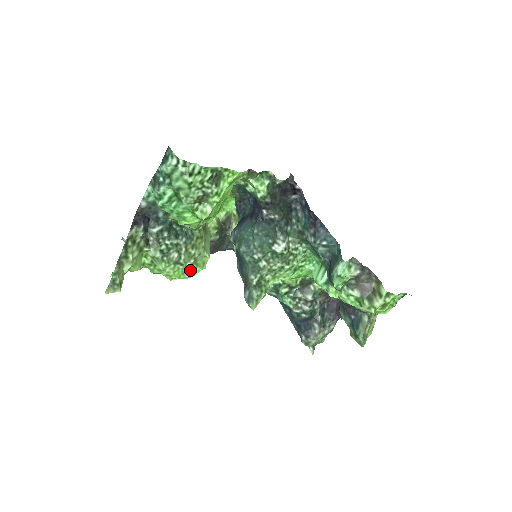
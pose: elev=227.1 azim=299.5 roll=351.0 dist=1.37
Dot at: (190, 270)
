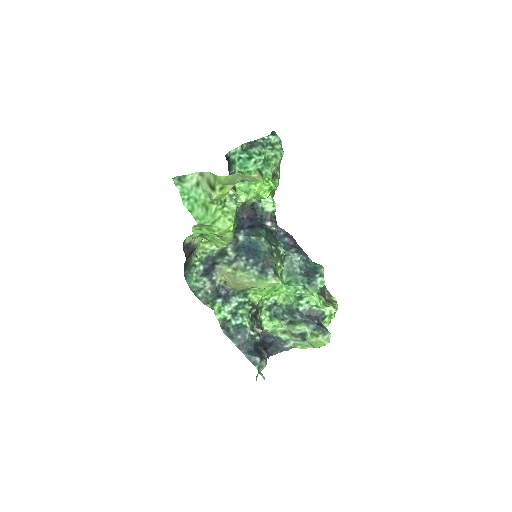
Dot at: (233, 232)
